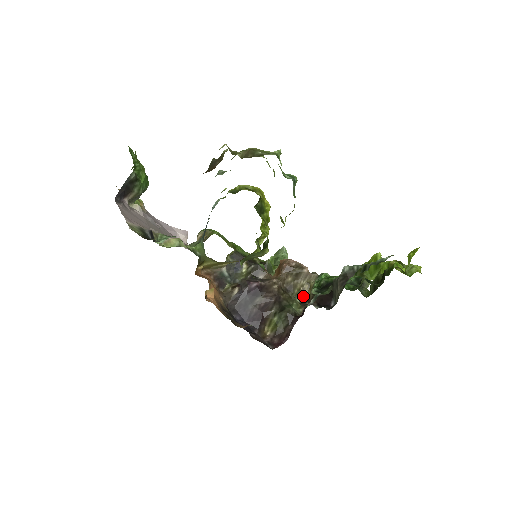
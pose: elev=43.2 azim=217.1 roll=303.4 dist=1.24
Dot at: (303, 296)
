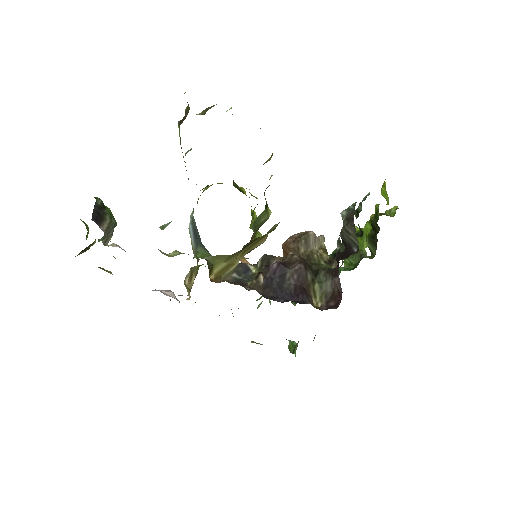
Dot at: (325, 259)
